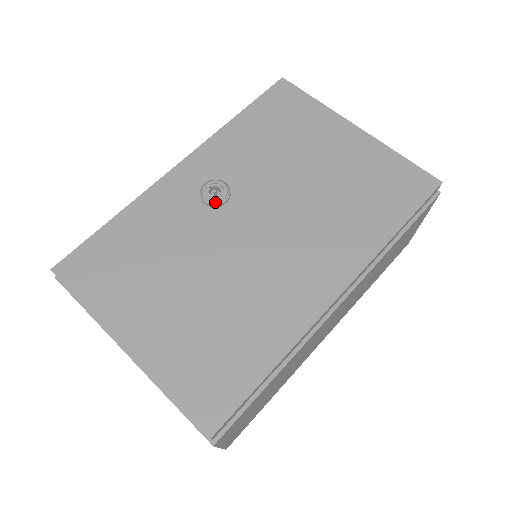
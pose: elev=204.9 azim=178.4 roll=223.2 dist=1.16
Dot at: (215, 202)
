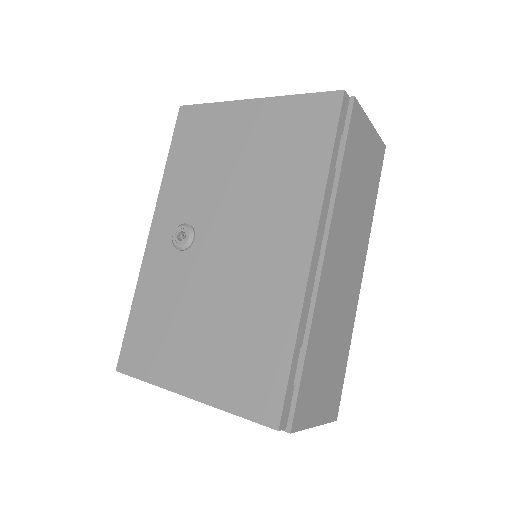
Dot at: (186, 245)
